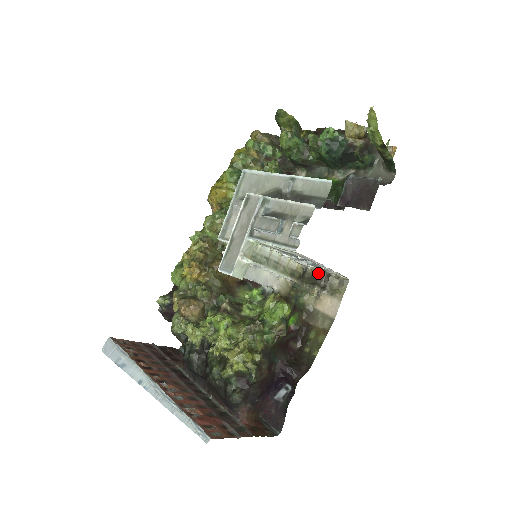
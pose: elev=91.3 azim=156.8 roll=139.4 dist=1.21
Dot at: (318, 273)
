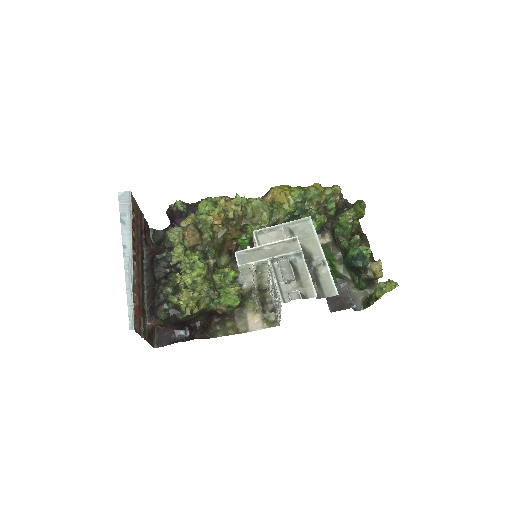
Dot at: (270, 300)
